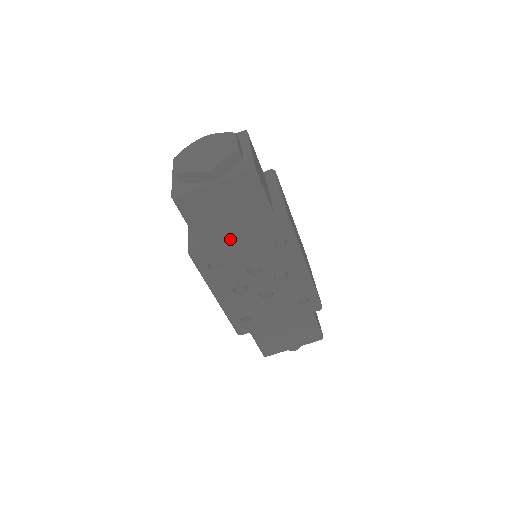
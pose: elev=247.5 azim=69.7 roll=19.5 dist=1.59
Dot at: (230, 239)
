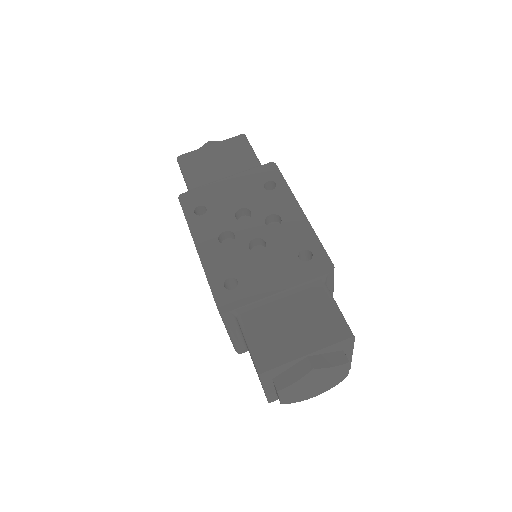
Dot at: (220, 183)
